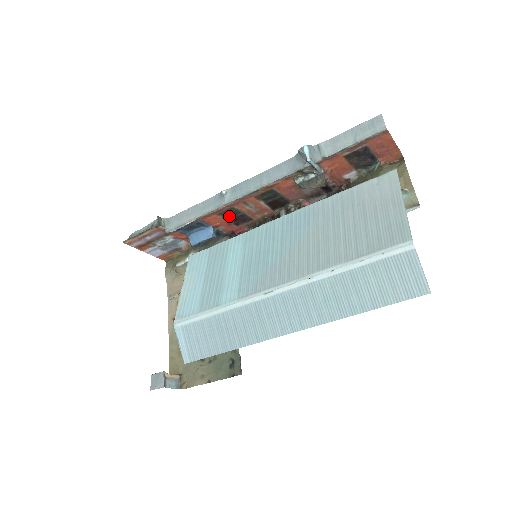
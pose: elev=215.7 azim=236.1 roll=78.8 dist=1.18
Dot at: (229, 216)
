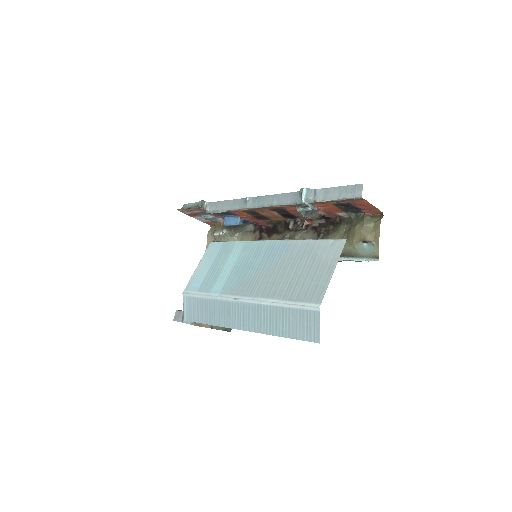
Dot at: (252, 214)
